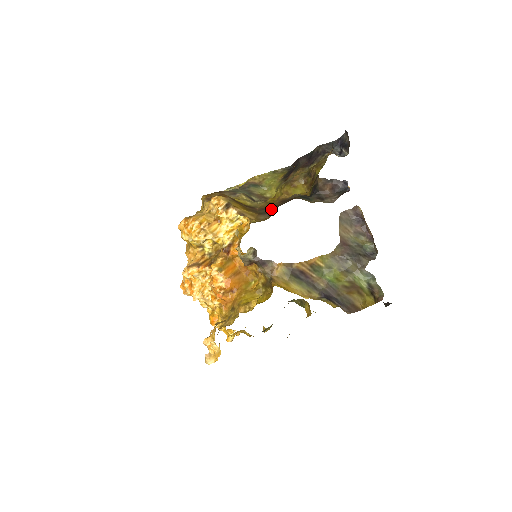
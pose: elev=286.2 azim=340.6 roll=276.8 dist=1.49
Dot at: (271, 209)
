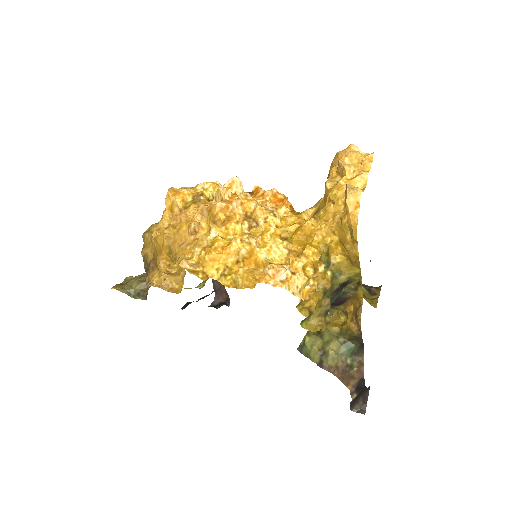
Dot at: occluded
